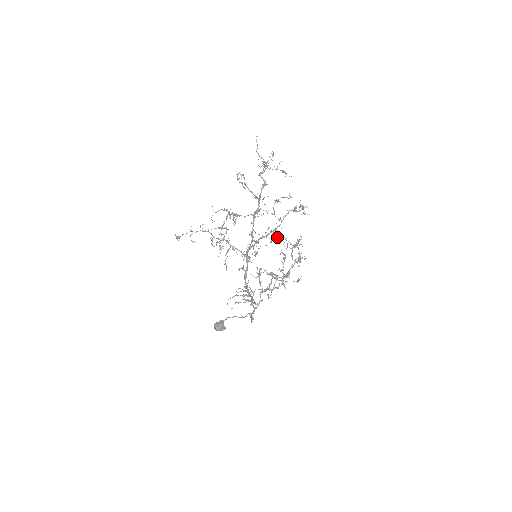
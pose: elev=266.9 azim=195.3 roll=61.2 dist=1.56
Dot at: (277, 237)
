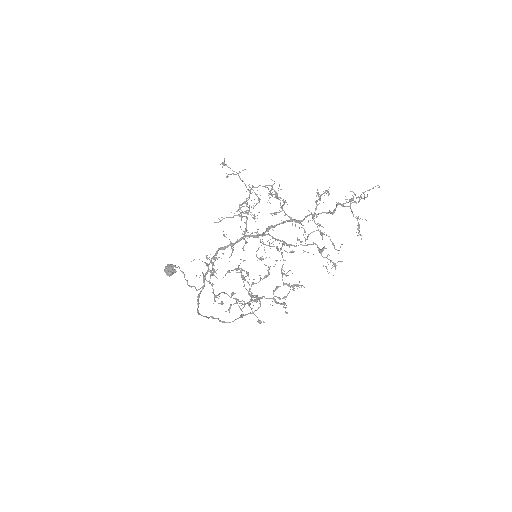
Dot at: occluded
